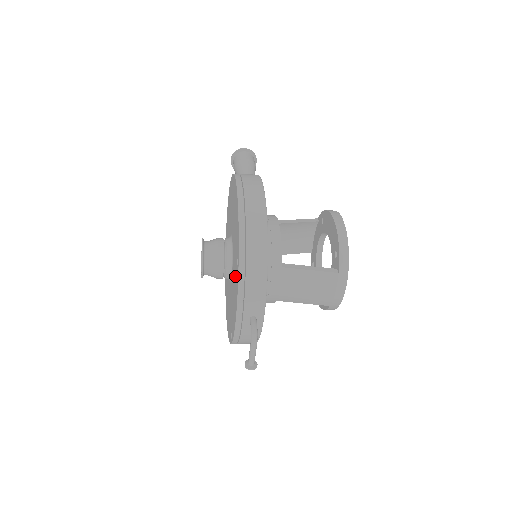
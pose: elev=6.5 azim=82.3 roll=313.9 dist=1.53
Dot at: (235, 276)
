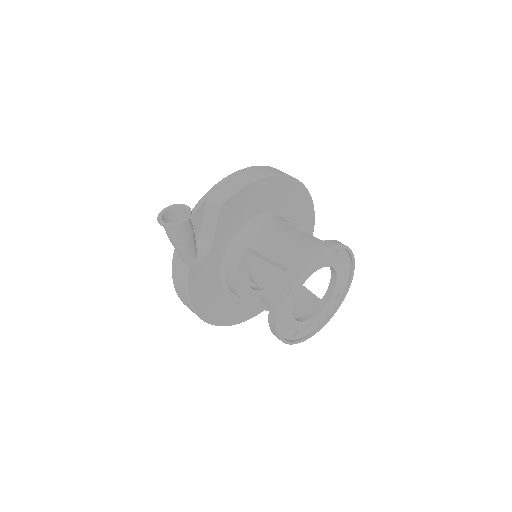
Dot at: occluded
